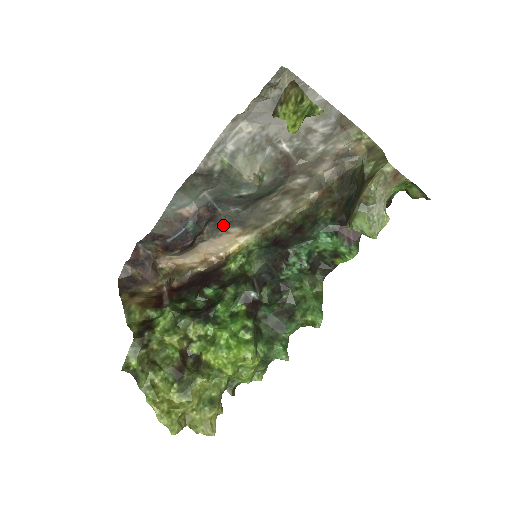
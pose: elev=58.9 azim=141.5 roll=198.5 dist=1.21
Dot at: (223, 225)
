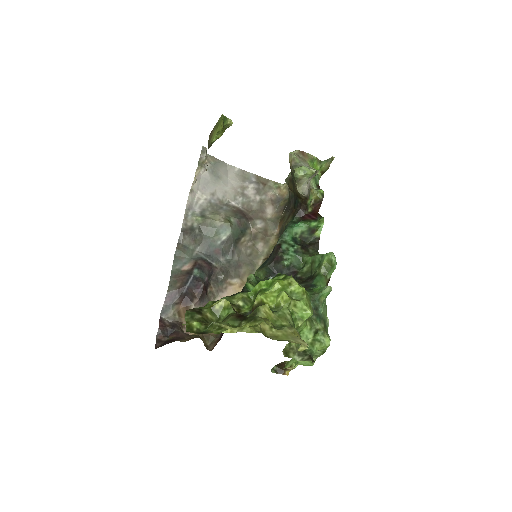
Dot at: (223, 275)
